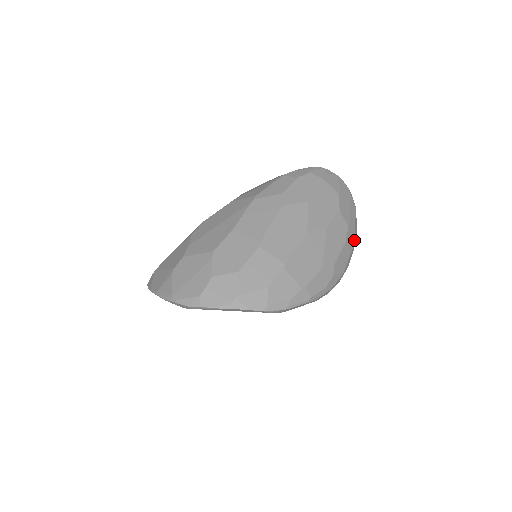
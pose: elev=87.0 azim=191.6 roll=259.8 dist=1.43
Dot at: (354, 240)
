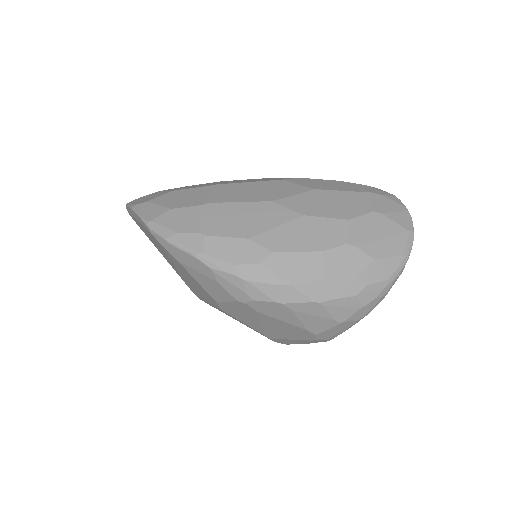
Dot at: (353, 275)
